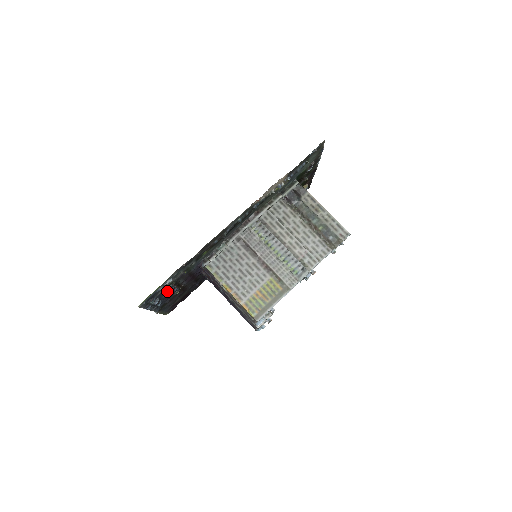
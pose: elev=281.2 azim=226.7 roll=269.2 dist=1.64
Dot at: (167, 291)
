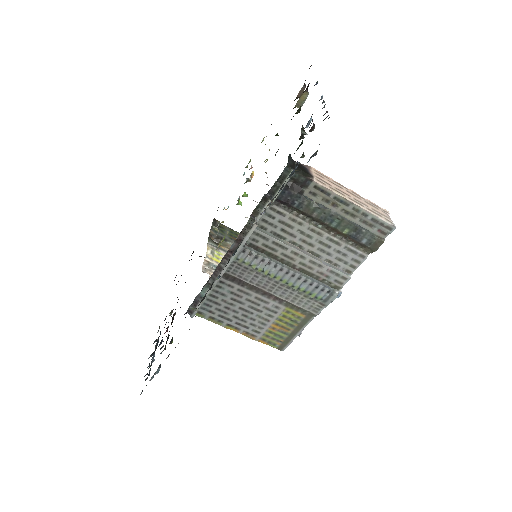
Dot at: occluded
